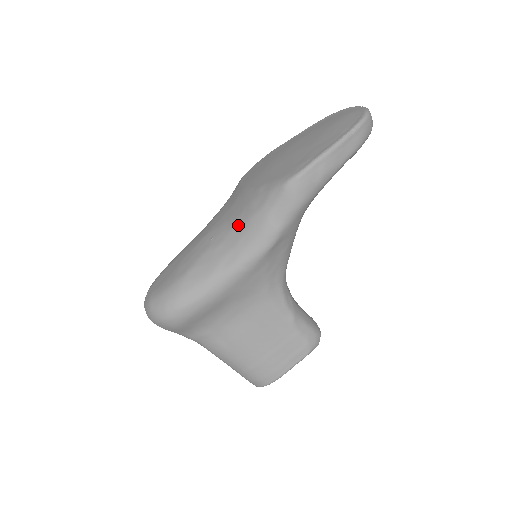
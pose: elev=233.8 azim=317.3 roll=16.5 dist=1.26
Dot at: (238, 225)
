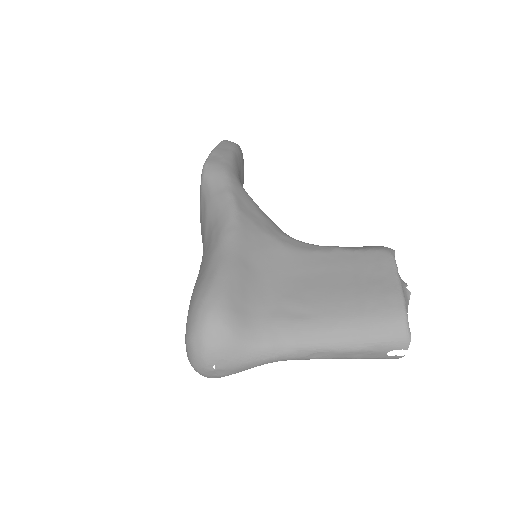
Dot at: (205, 230)
